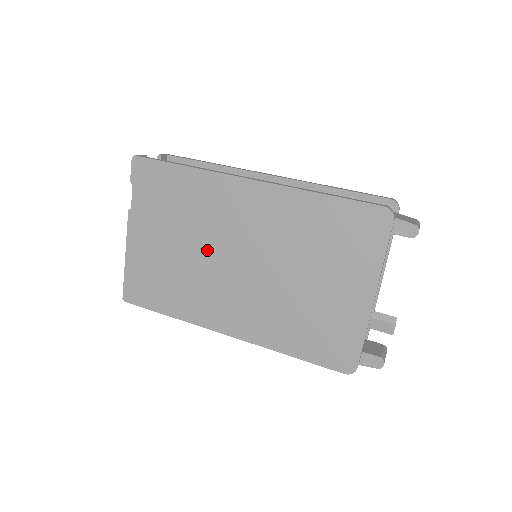
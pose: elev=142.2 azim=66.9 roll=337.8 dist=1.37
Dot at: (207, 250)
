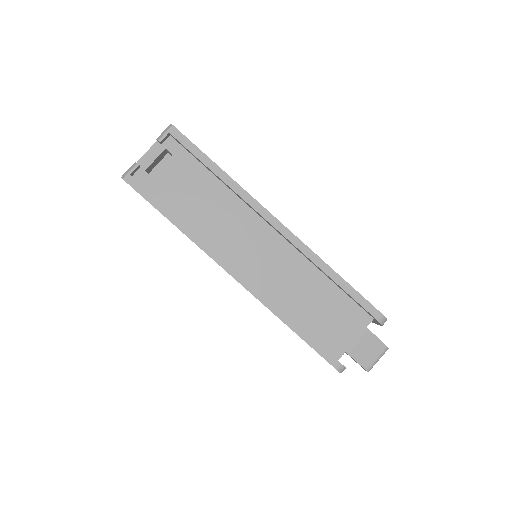
Dot at: occluded
